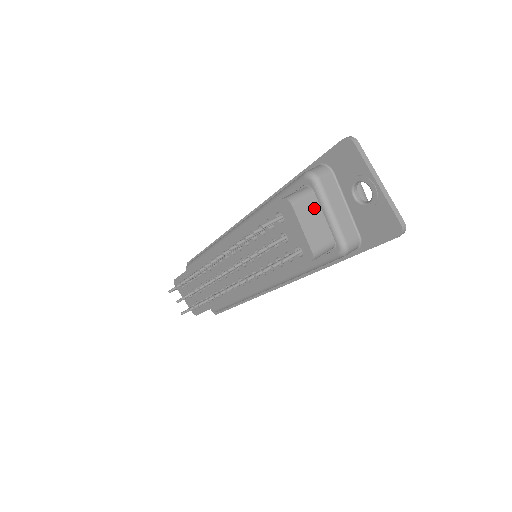
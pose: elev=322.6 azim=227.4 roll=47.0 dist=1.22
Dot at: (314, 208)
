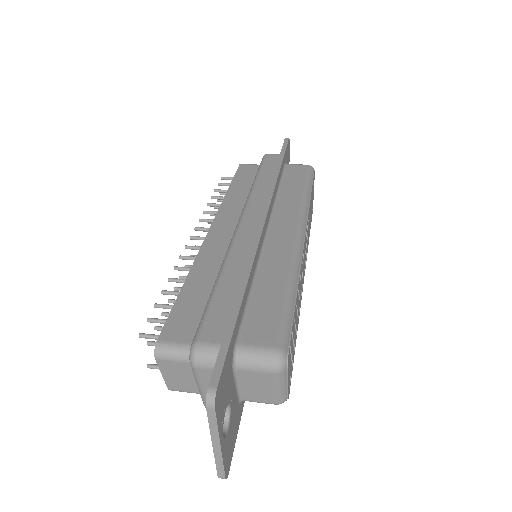
Dot at: (188, 370)
